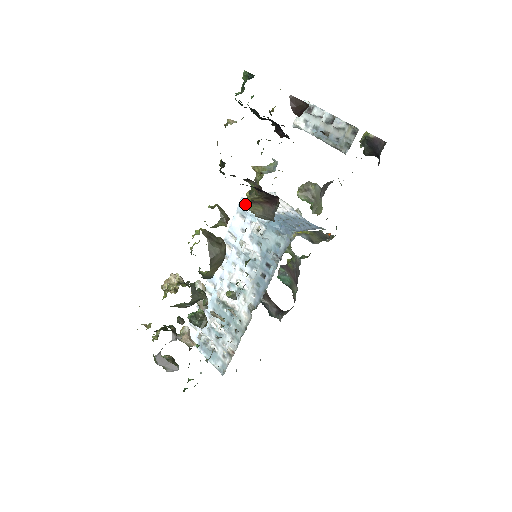
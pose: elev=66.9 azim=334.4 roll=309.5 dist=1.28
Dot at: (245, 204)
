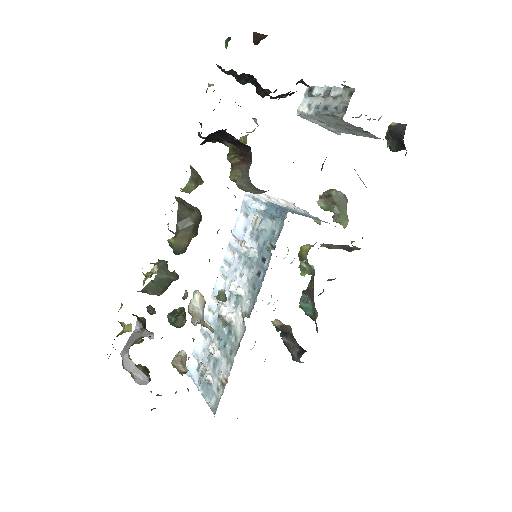
Dot at: (248, 200)
